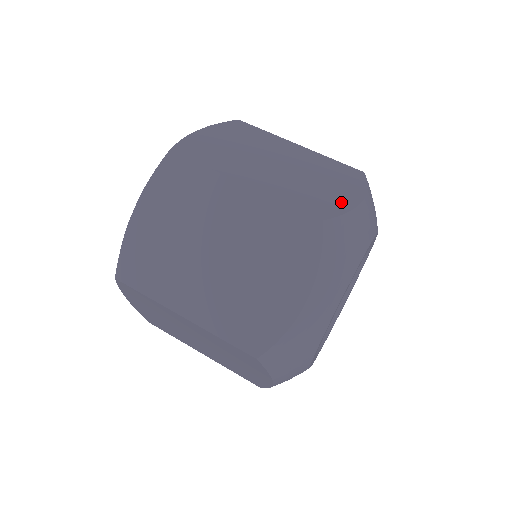
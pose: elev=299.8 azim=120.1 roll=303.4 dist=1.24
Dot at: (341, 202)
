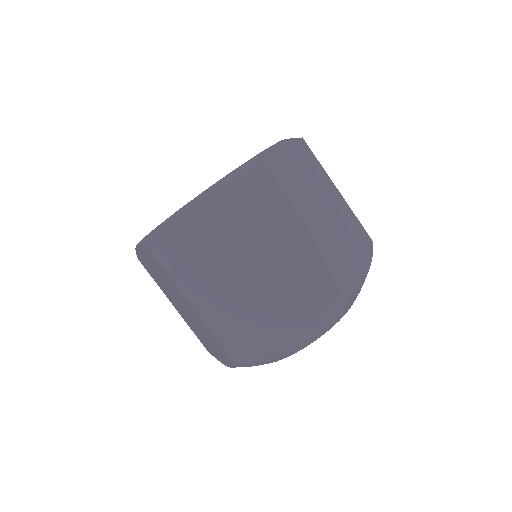
Dot at: (268, 342)
